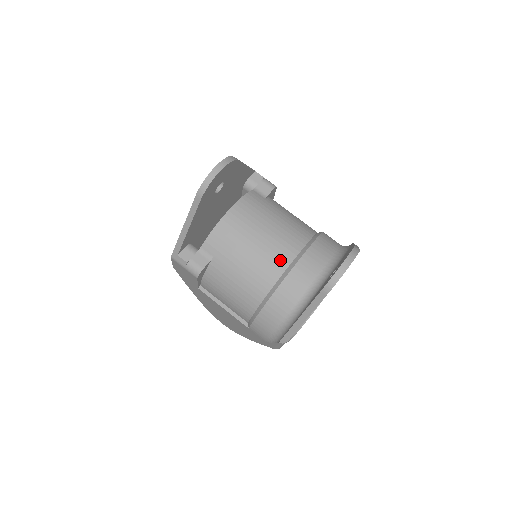
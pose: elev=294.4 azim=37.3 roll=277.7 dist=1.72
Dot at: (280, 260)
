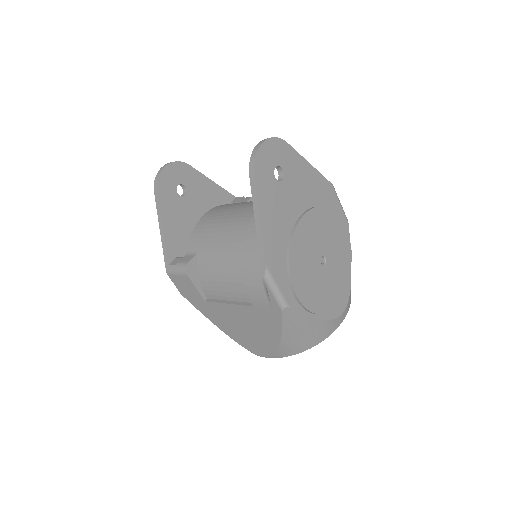
Dot at: (247, 215)
